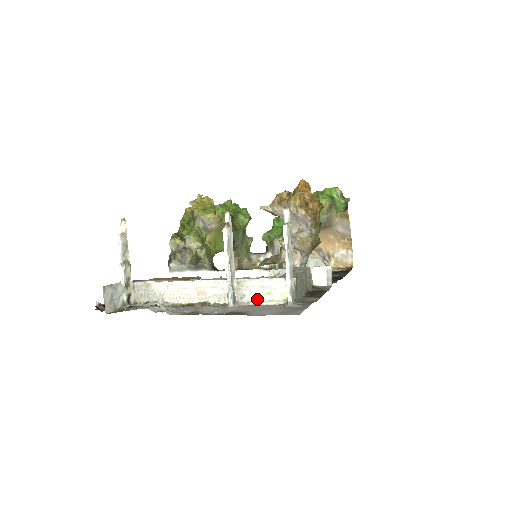
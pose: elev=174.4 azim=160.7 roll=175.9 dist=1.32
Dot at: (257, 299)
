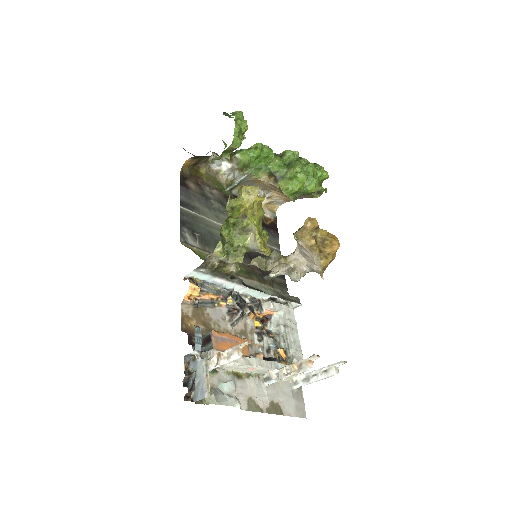
Dot at: occluded
